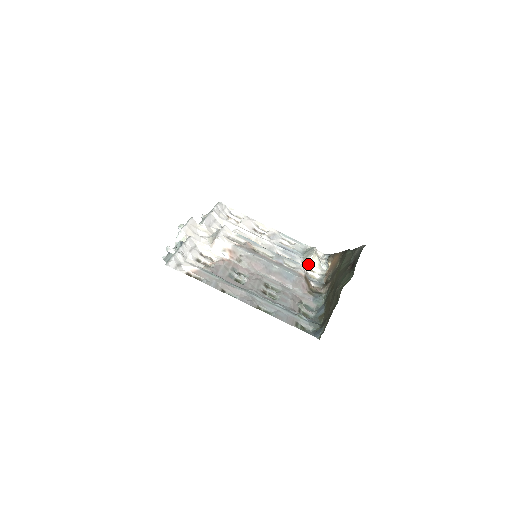
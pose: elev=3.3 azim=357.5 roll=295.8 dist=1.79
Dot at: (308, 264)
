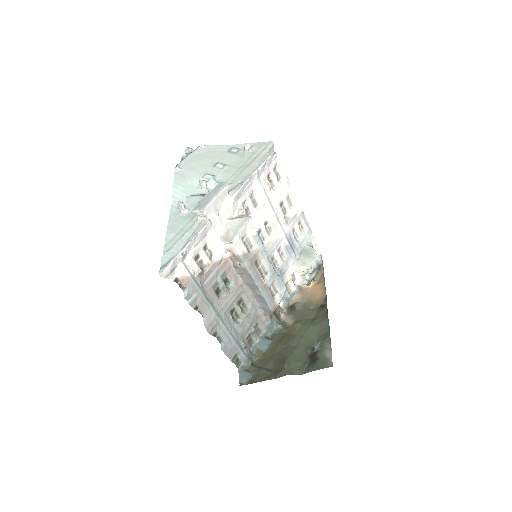
Dot at: (296, 271)
